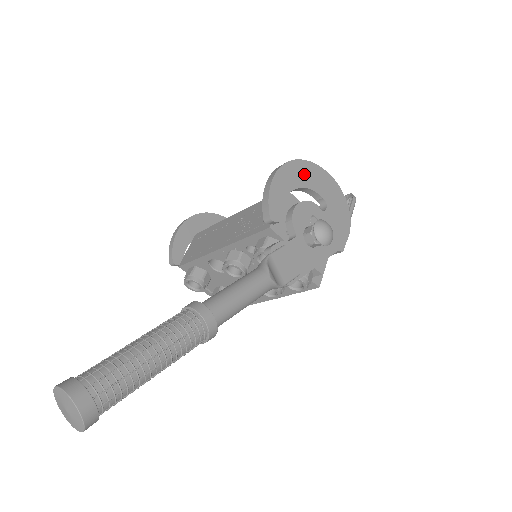
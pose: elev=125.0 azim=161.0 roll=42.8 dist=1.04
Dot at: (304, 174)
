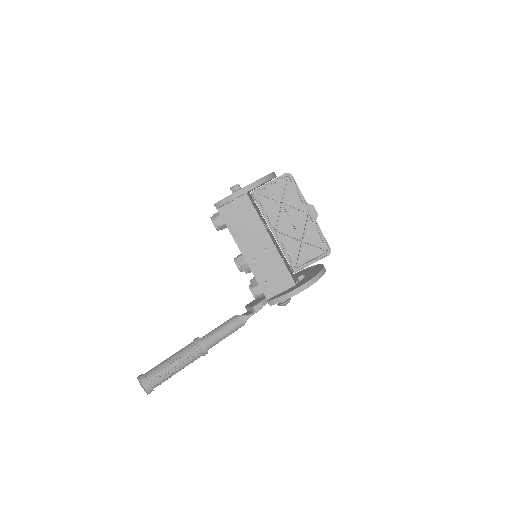
Dot at: occluded
